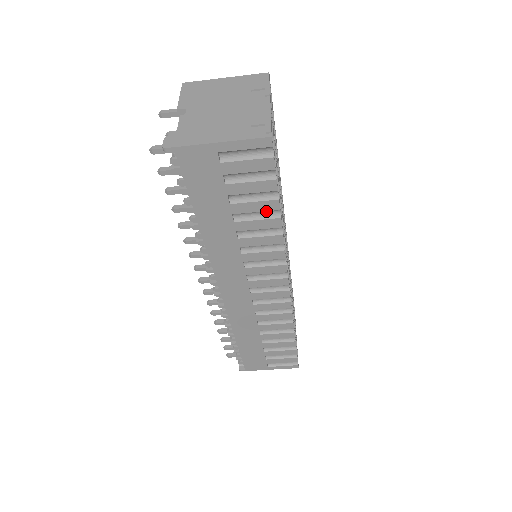
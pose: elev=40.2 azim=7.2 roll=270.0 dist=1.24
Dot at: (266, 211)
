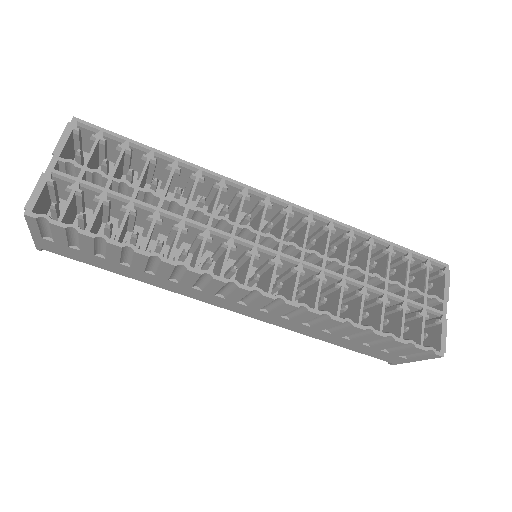
Dot at: (125, 251)
